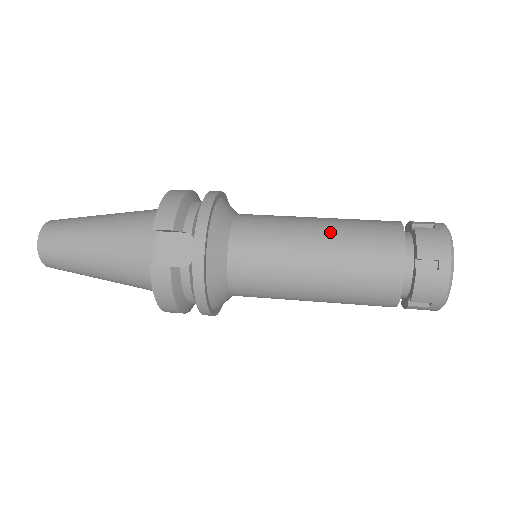
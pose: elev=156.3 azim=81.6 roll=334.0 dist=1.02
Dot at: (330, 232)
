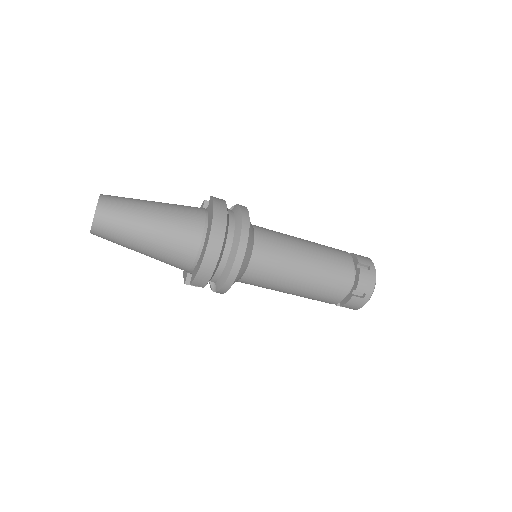
Dot at: occluded
